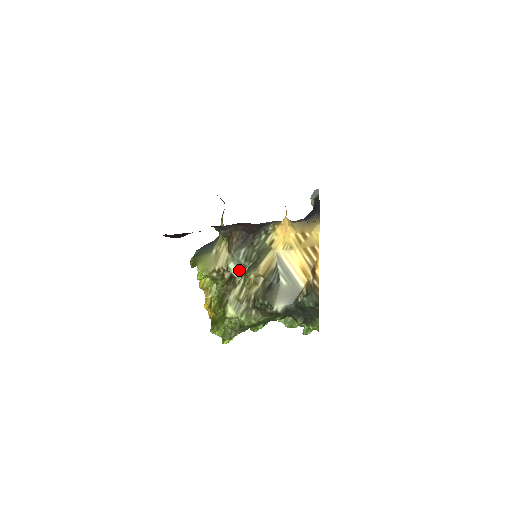
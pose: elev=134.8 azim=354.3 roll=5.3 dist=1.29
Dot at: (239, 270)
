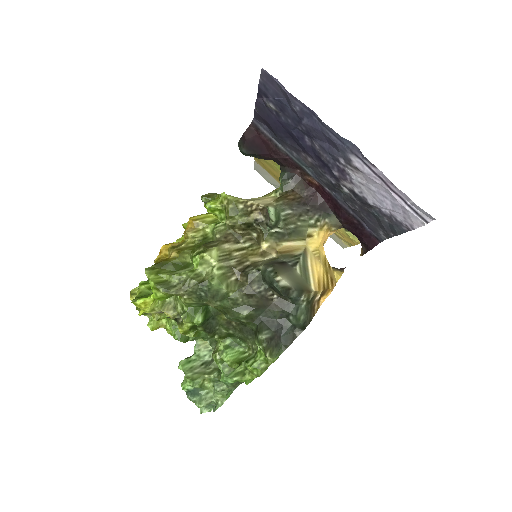
Dot at: (276, 218)
